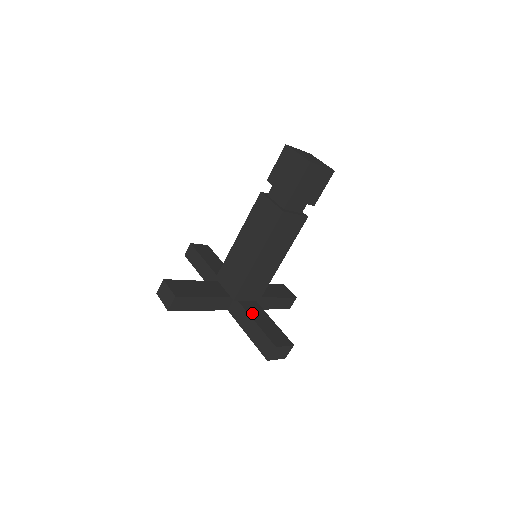
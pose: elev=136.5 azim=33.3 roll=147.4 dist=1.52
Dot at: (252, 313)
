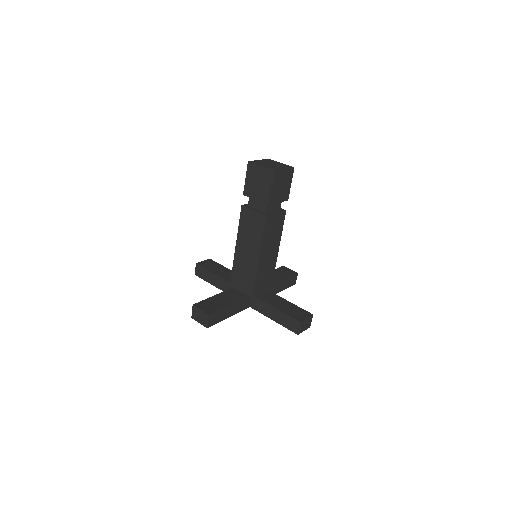
Dot at: (271, 302)
